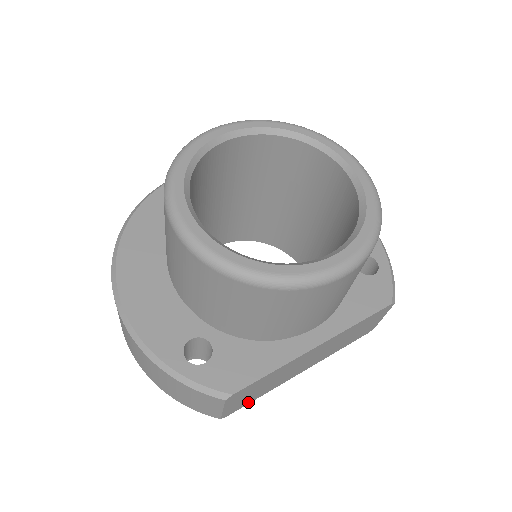
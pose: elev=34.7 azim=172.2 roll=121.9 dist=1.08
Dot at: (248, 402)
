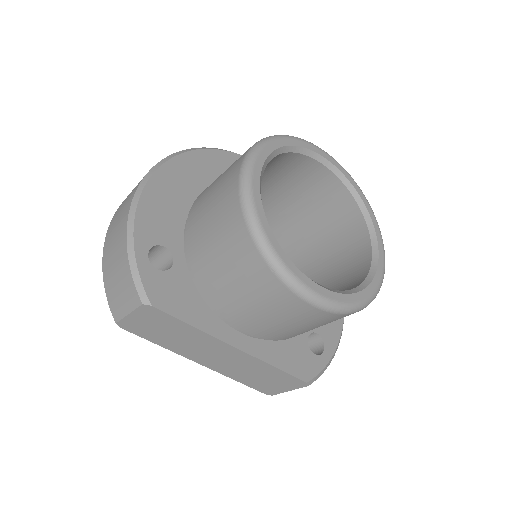
Dot at: (145, 336)
